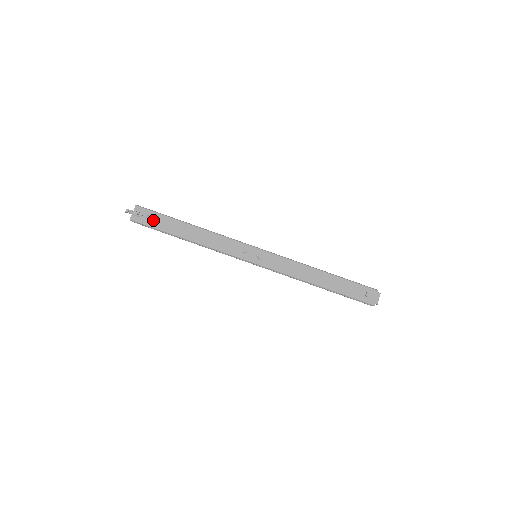
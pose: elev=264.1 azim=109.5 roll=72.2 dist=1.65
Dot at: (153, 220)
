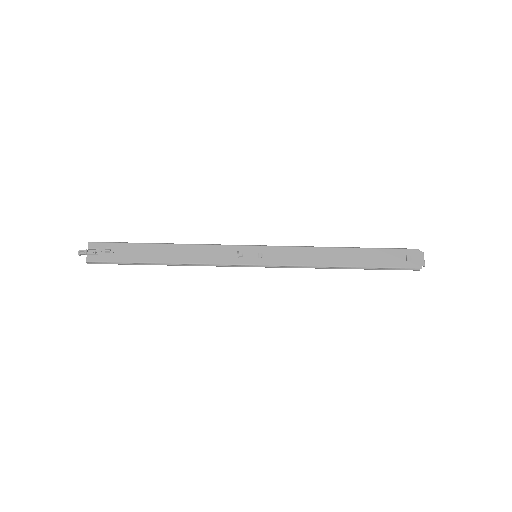
Dot at: (115, 253)
